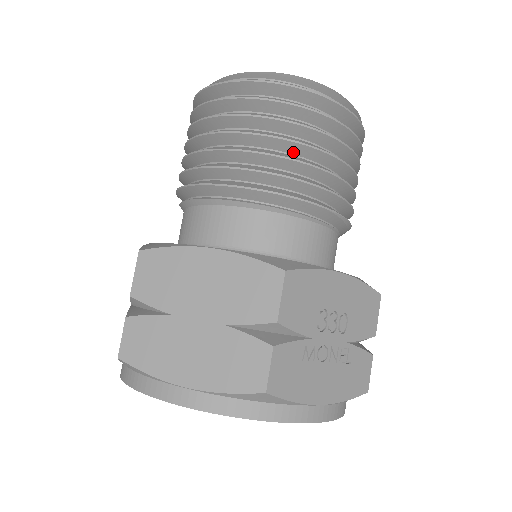
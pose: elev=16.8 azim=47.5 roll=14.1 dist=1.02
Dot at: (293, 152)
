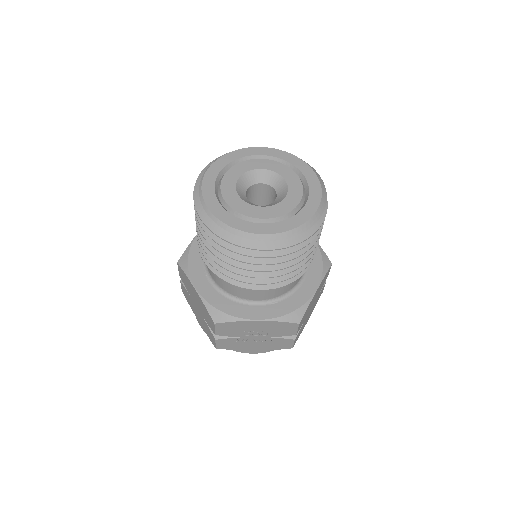
Dot at: occluded
